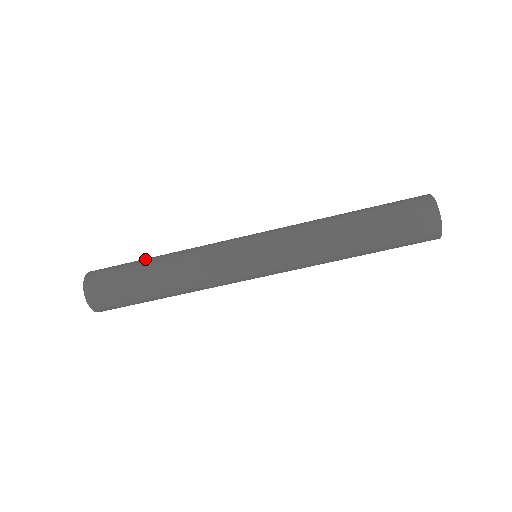
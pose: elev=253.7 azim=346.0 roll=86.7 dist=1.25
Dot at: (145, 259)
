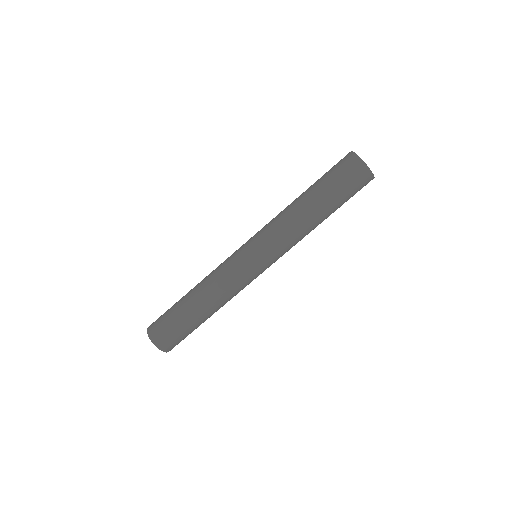
Dot at: occluded
